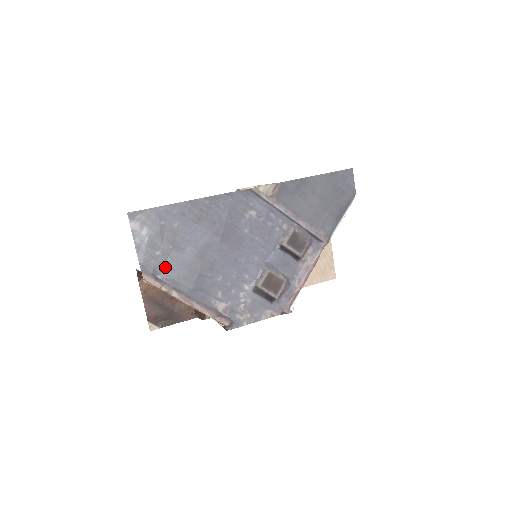
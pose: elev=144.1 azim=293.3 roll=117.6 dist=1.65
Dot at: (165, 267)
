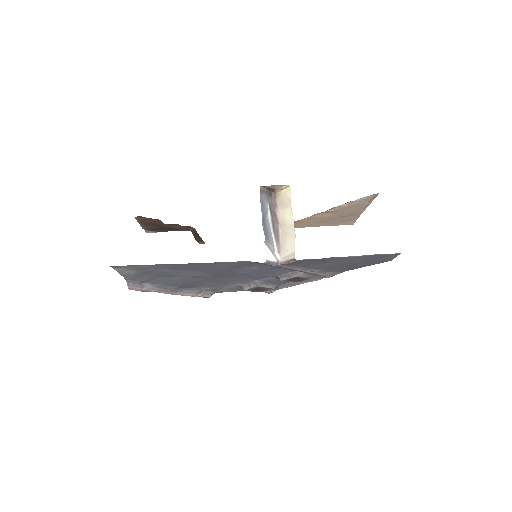
Dot at: (152, 280)
